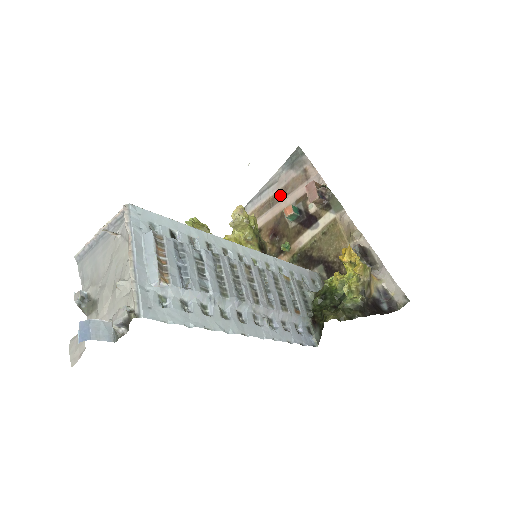
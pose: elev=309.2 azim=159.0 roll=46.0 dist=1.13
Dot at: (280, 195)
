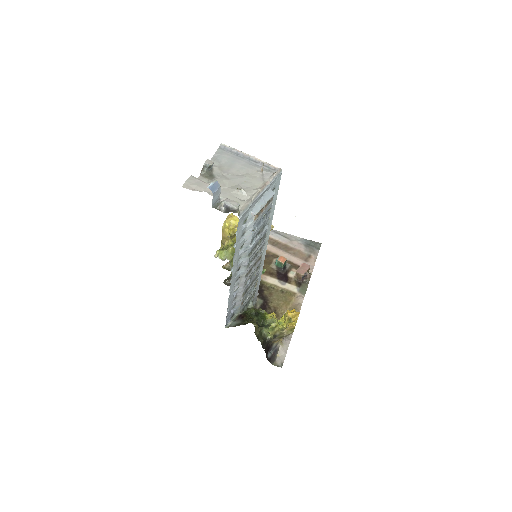
Dot at: (284, 247)
